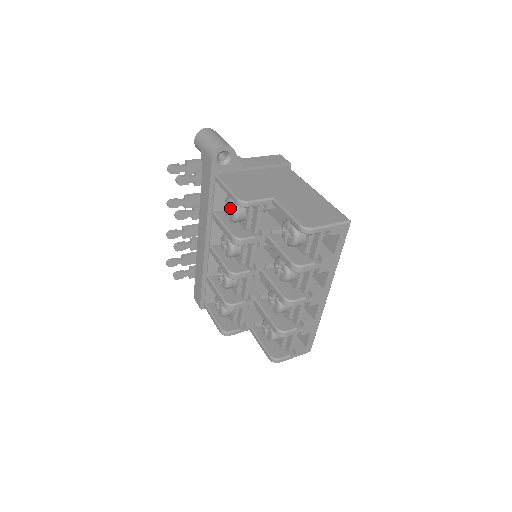
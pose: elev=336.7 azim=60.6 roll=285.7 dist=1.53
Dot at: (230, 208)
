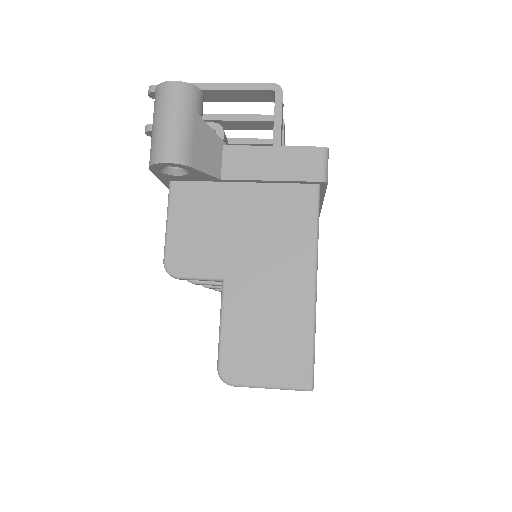
Dot at: occluded
